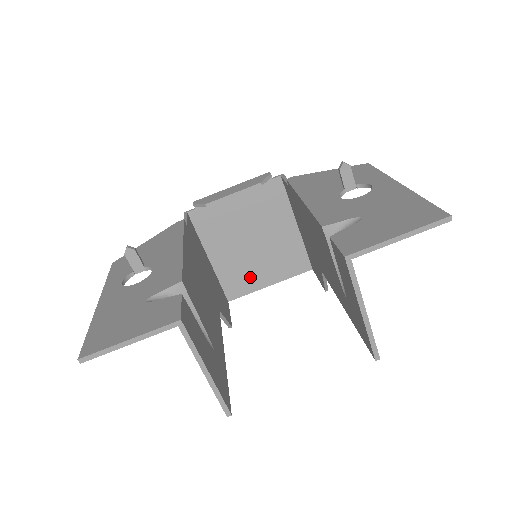
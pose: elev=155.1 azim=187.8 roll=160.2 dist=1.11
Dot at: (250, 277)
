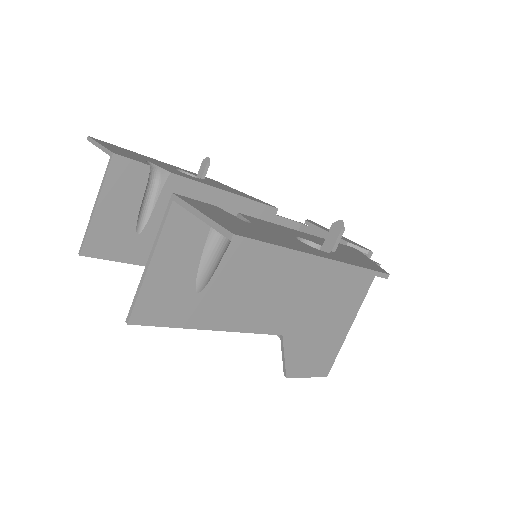
Dot at: occluded
